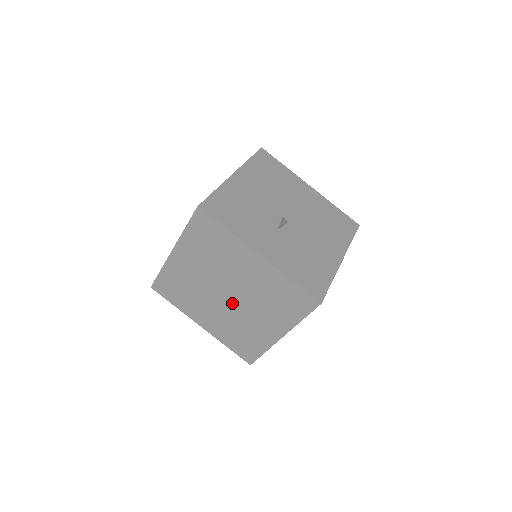
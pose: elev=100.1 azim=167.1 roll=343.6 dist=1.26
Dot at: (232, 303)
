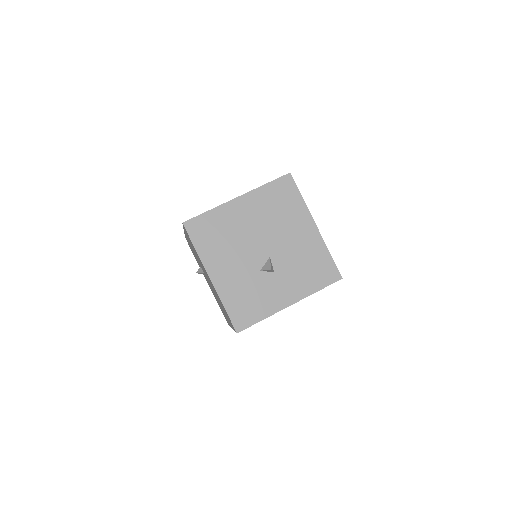
Dot at: occluded
